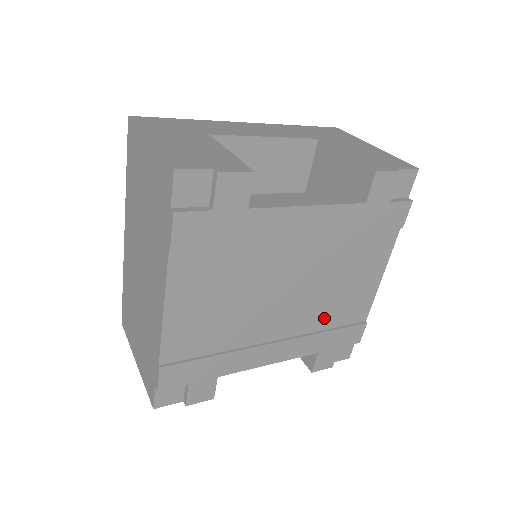
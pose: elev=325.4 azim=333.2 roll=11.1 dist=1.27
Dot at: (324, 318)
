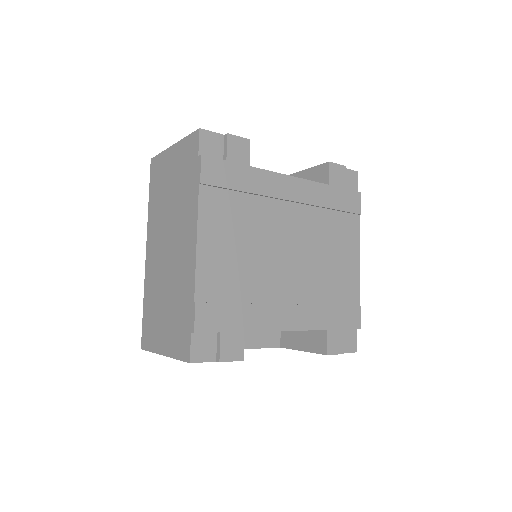
Dot at: (323, 291)
